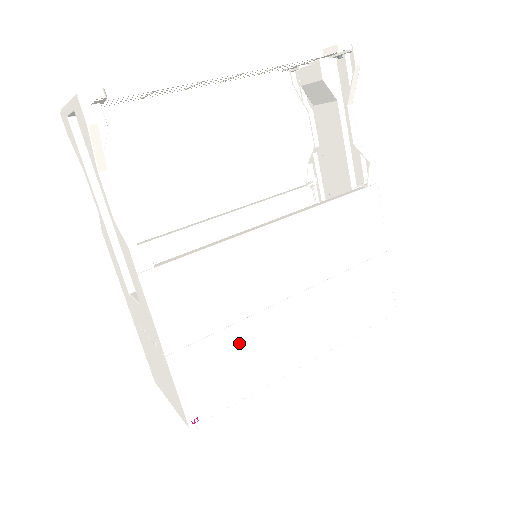
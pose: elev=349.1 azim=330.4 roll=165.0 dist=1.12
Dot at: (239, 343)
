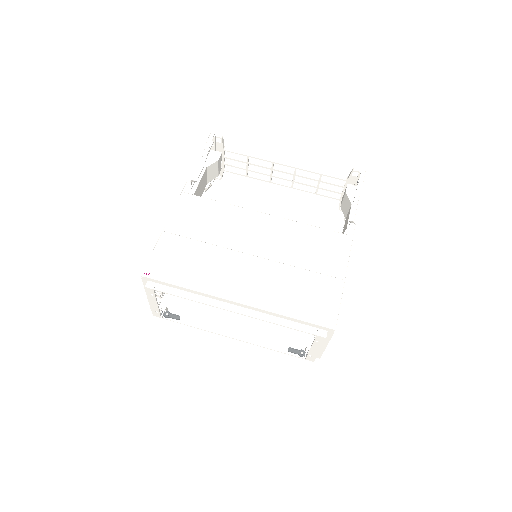
Dot at: (203, 254)
